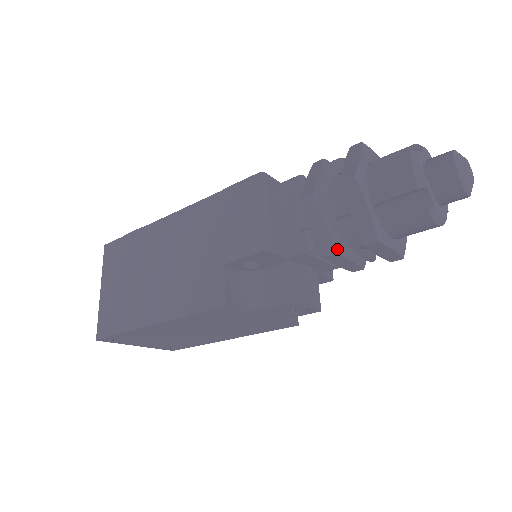
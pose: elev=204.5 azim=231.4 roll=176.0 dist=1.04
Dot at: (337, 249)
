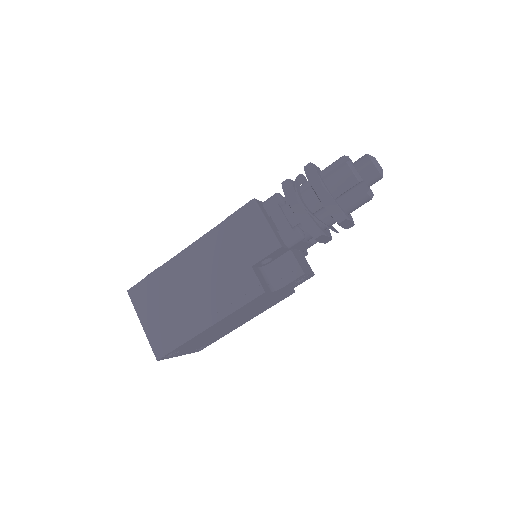
Dot at: (321, 232)
